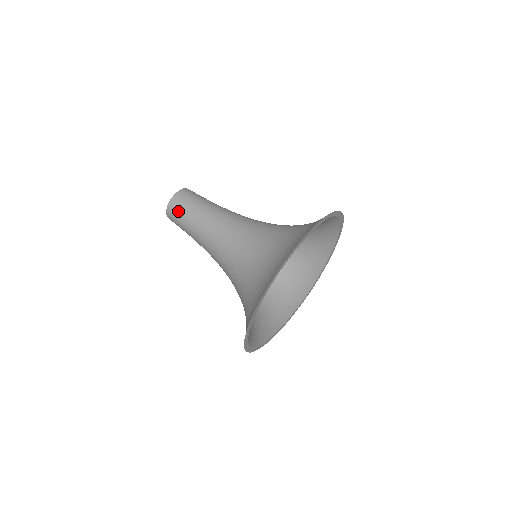
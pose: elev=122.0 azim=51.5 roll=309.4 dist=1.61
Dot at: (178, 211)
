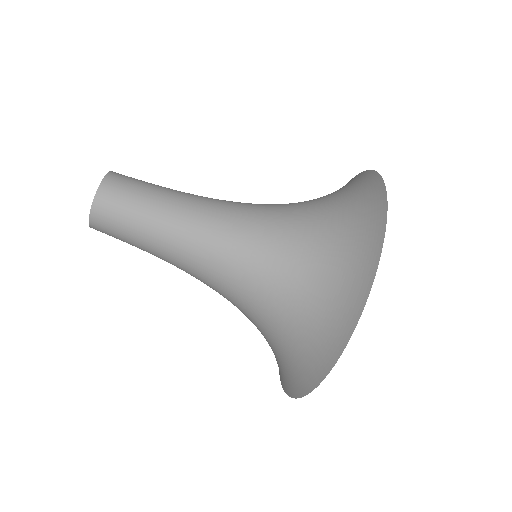
Dot at: (112, 228)
